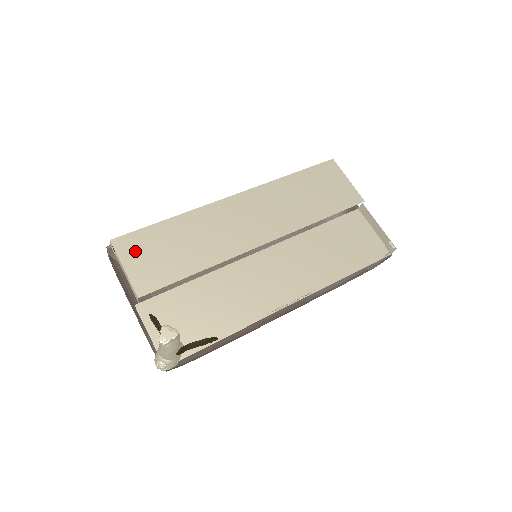
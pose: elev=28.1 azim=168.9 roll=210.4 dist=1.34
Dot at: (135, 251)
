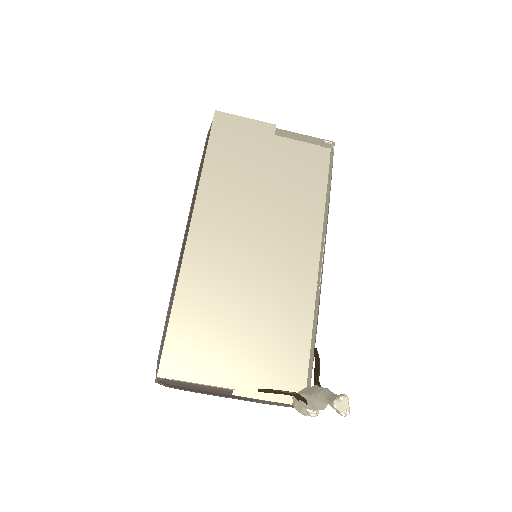
Dot at: (185, 361)
